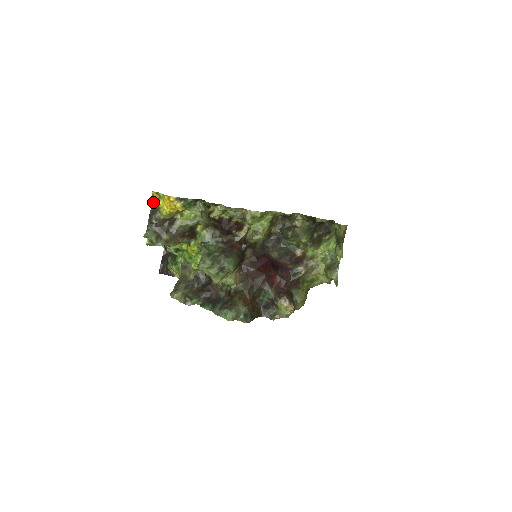
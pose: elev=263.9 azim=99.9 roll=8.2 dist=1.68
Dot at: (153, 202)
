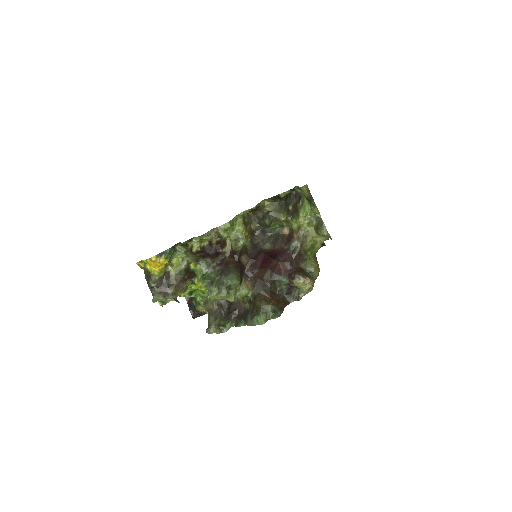
Dot at: occluded
